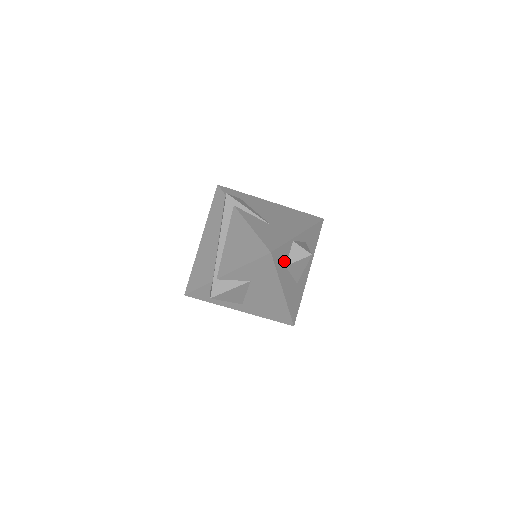
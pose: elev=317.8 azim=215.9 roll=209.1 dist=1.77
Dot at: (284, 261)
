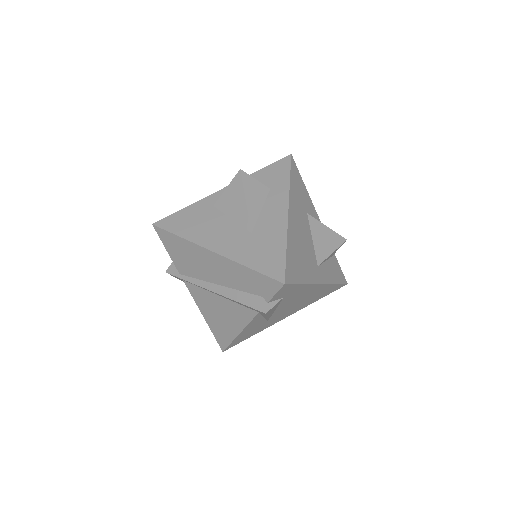
Dot at: occluded
